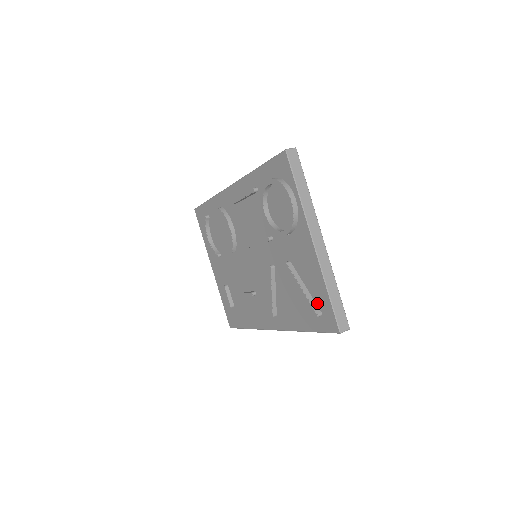
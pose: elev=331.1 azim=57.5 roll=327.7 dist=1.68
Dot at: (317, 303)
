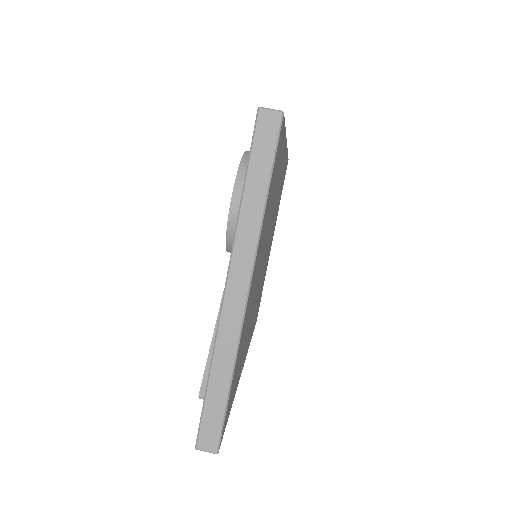
Dot at: occluded
